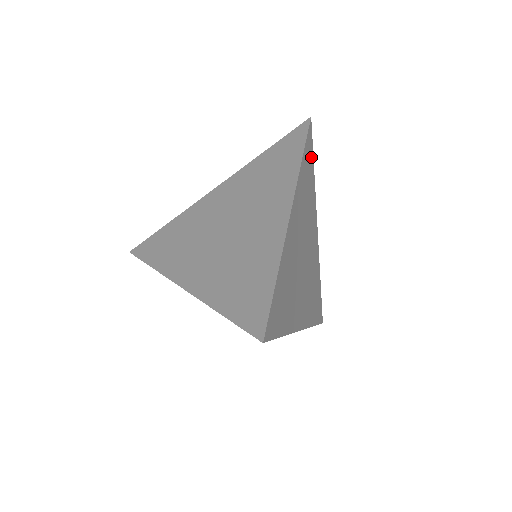
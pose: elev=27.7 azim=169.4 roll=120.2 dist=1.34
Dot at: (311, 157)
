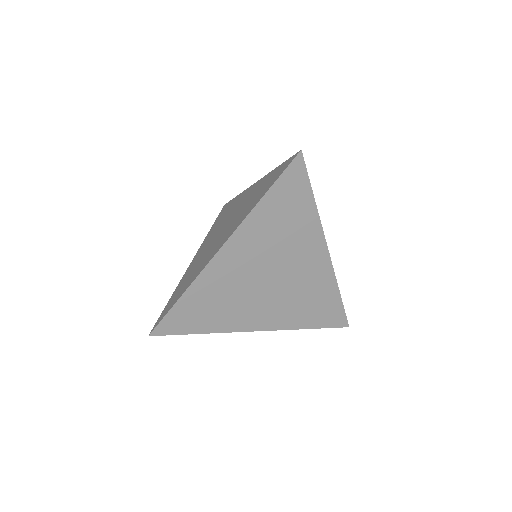
Dot at: (301, 189)
